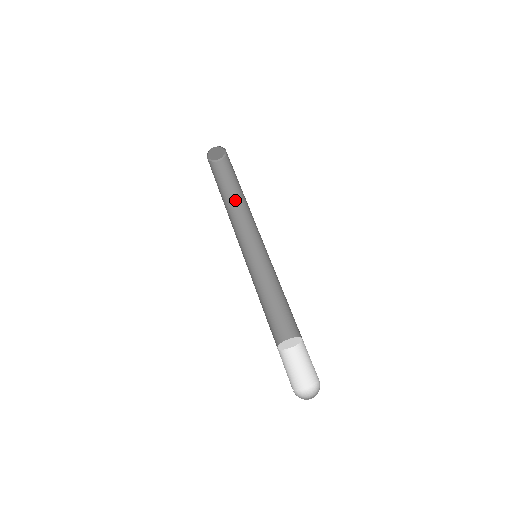
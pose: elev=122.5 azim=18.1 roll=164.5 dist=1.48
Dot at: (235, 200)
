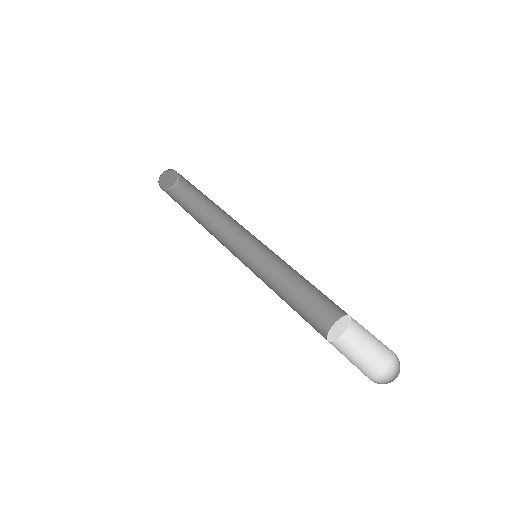
Dot at: (200, 219)
